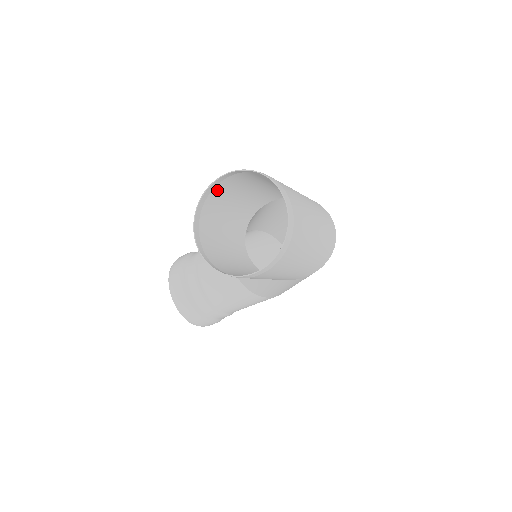
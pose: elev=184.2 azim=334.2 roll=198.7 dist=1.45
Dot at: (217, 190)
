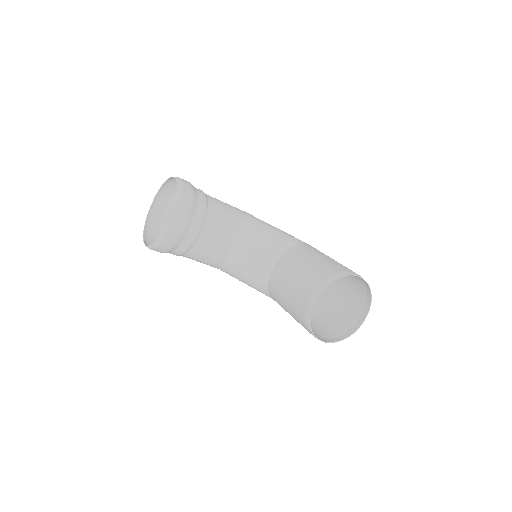
Dot at: (340, 269)
